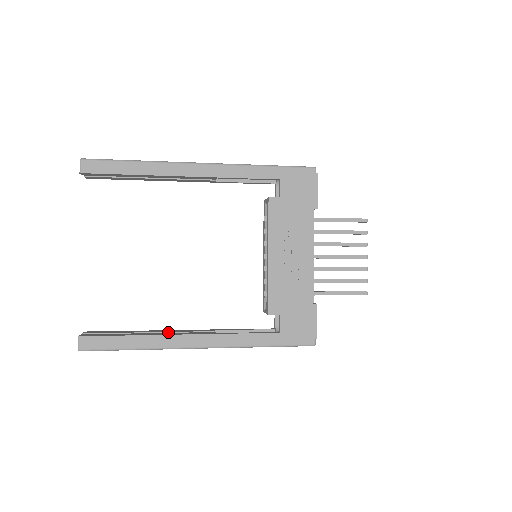
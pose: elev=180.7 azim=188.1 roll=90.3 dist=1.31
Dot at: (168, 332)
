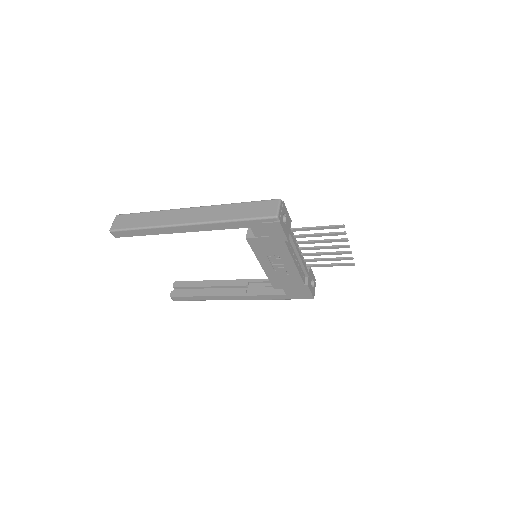
Dot at: (219, 286)
